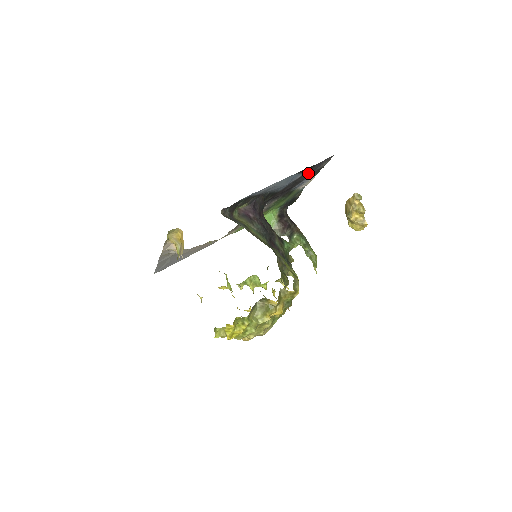
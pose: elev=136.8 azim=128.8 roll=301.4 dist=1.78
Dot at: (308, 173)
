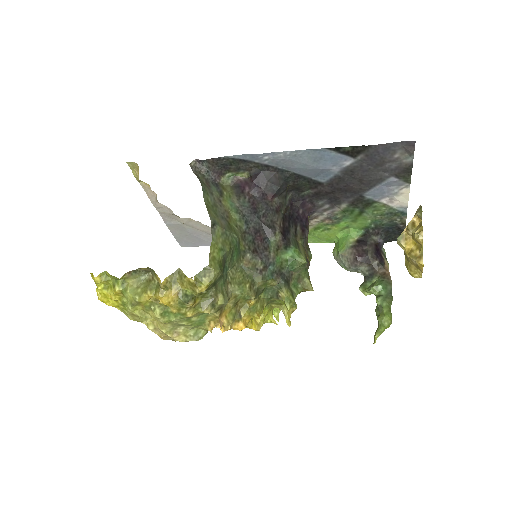
Dot at: (376, 168)
